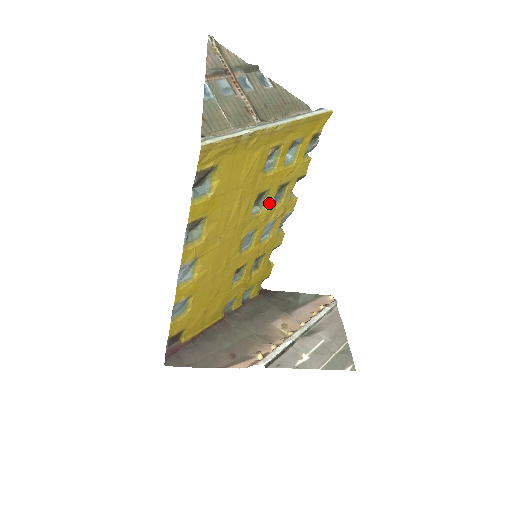
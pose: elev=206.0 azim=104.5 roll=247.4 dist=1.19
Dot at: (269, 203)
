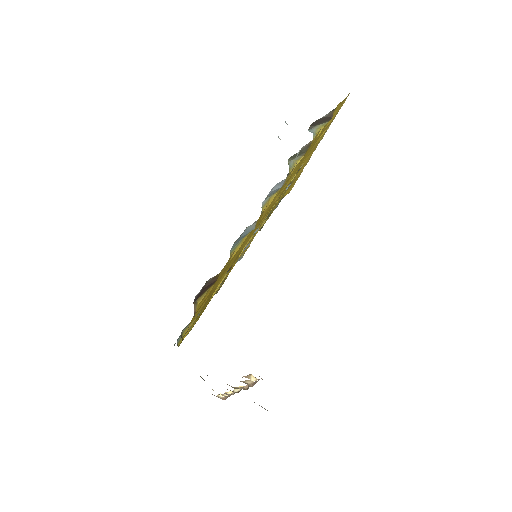
Dot at: (265, 218)
